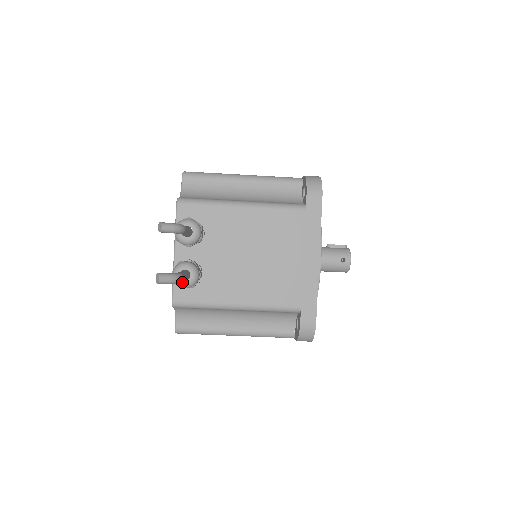
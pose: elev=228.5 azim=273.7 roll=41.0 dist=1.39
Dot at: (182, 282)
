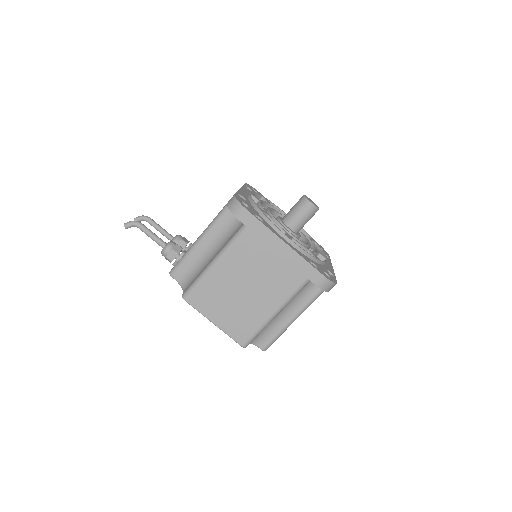
Dot at: (163, 249)
